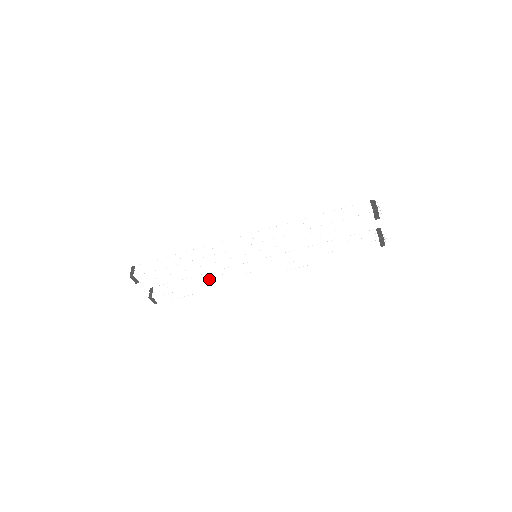
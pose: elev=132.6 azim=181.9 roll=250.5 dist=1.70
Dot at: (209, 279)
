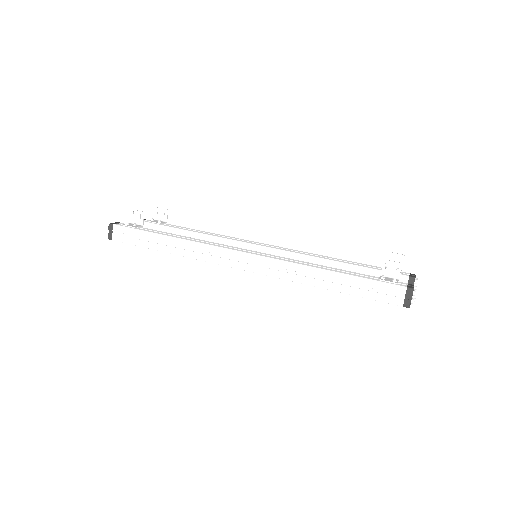
Dot at: occluded
